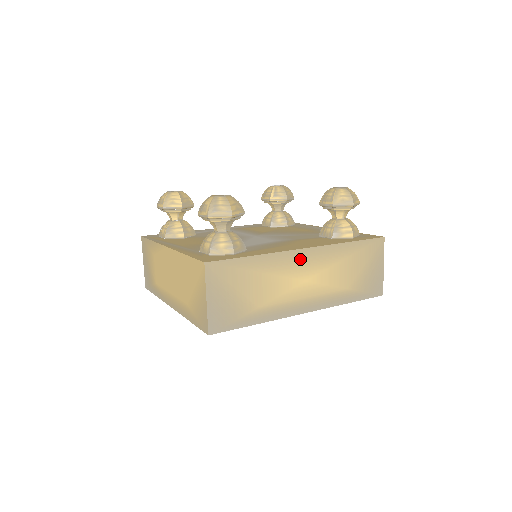
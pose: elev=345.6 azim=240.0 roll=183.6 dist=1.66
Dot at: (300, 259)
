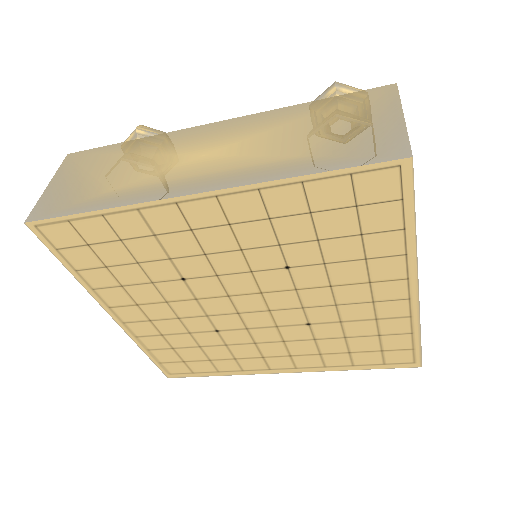
Dot at: (202, 134)
